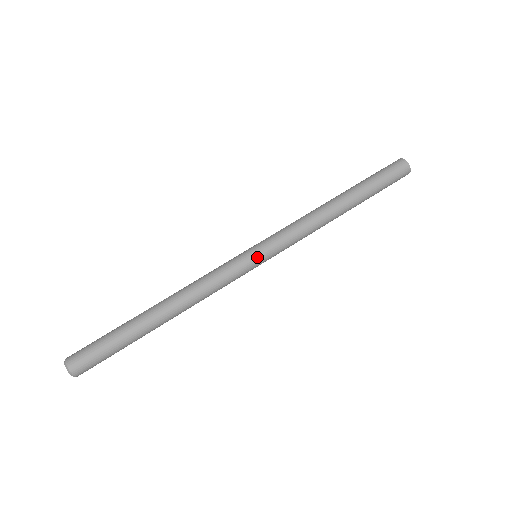
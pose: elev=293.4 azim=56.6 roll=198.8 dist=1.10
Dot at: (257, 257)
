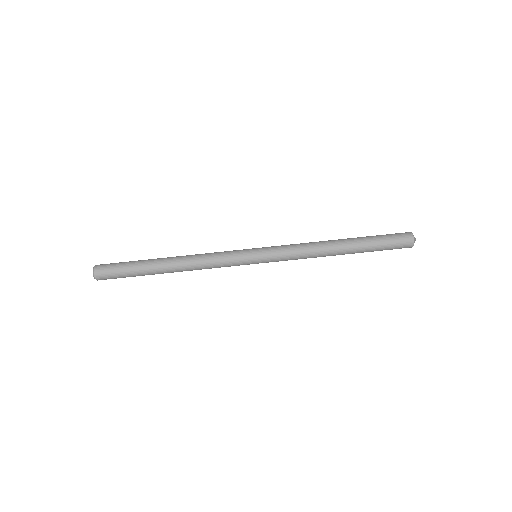
Dot at: (254, 255)
